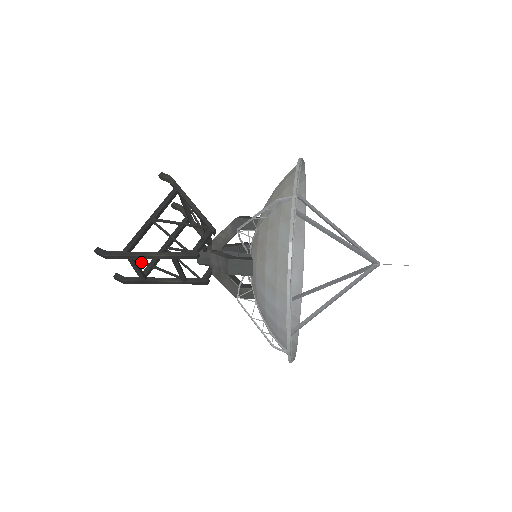
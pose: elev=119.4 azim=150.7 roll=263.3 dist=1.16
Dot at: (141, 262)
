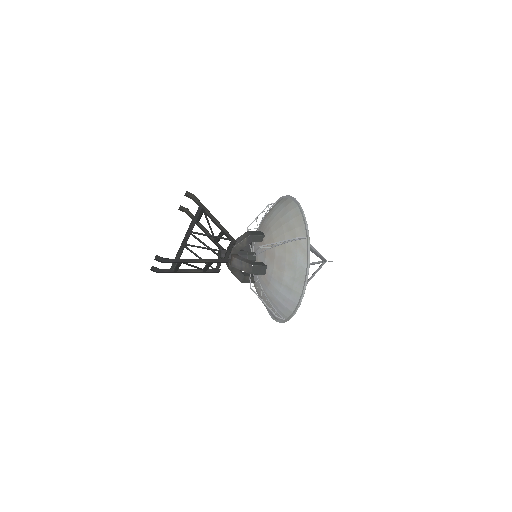
Dot at: occluded
